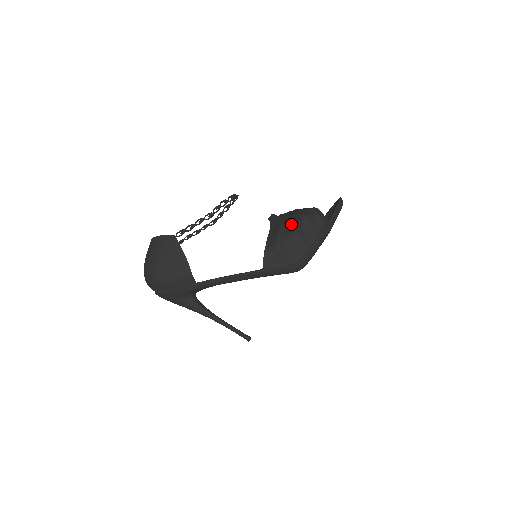
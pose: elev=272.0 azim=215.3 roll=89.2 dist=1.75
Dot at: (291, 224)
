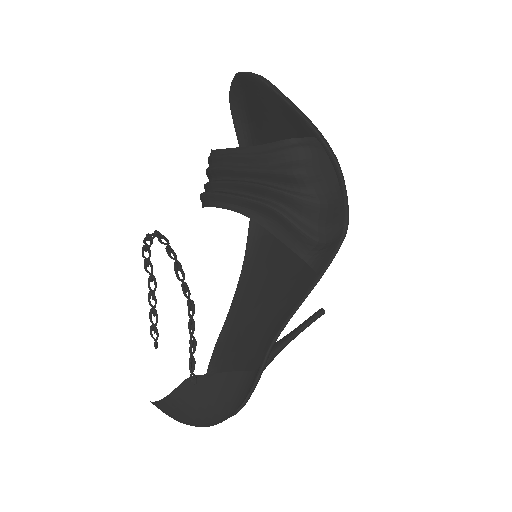
Dot at: (298, 200)
